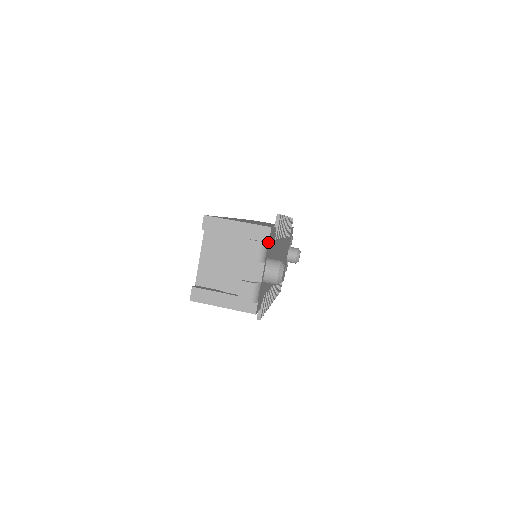
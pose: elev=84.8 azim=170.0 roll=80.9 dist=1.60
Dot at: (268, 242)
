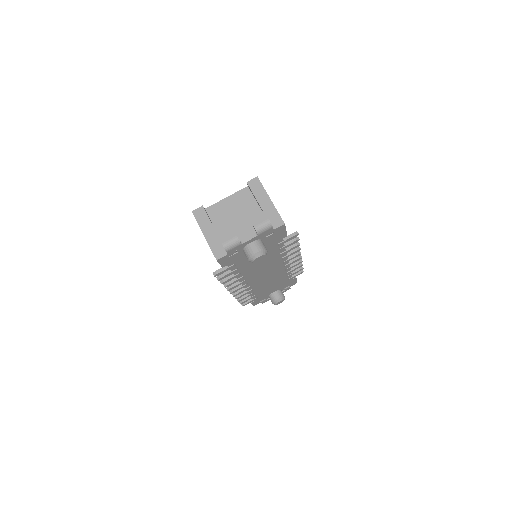
Dot at: occluded
